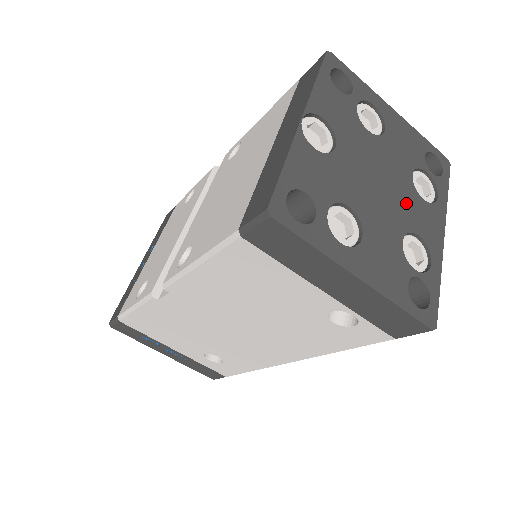
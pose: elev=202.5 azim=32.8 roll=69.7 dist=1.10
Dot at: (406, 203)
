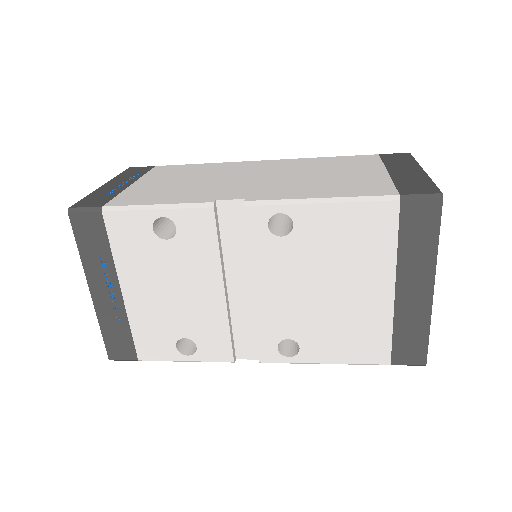
Dot at: occluded
